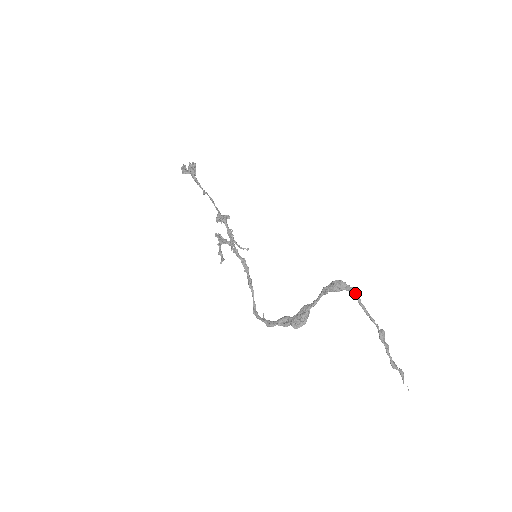
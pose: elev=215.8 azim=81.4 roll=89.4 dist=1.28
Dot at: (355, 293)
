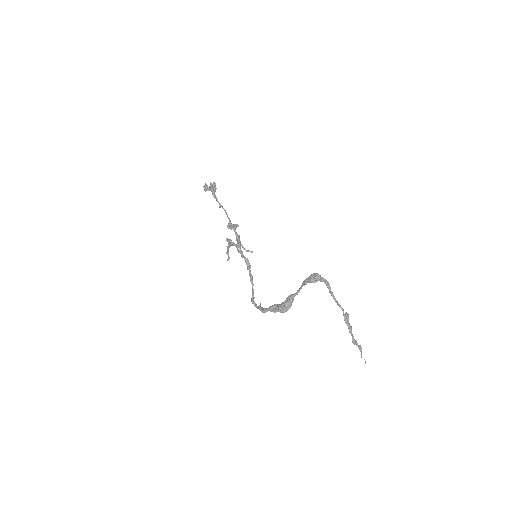
Dot at: (327, 283)
